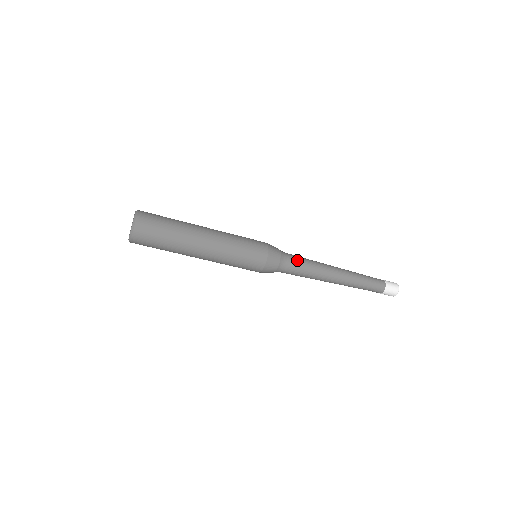
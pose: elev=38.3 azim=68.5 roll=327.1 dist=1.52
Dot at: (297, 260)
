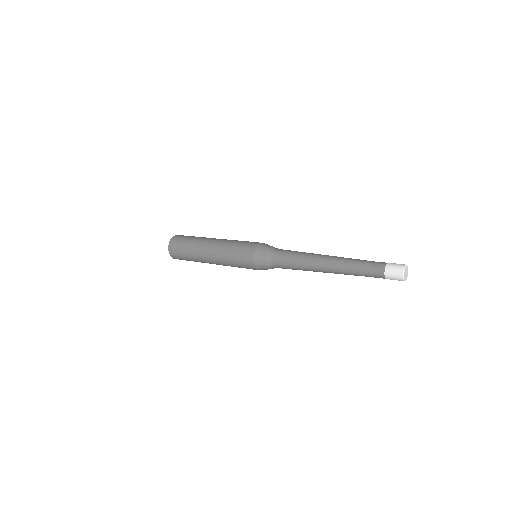
Dot at: (285, 268)
